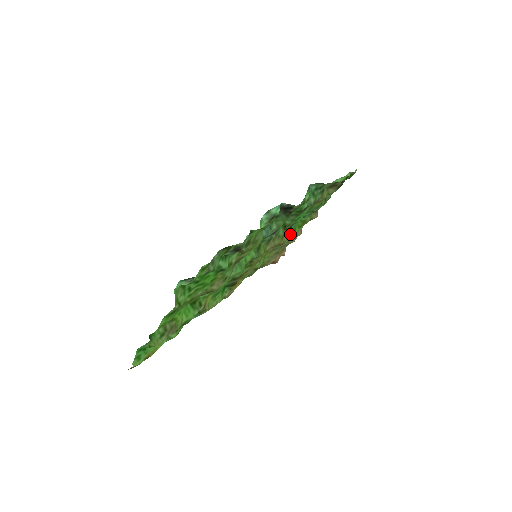
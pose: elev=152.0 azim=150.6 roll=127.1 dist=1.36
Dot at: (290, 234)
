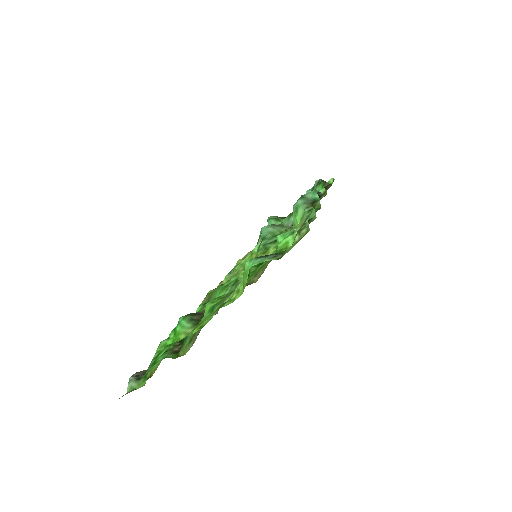
Dot at: occluded
